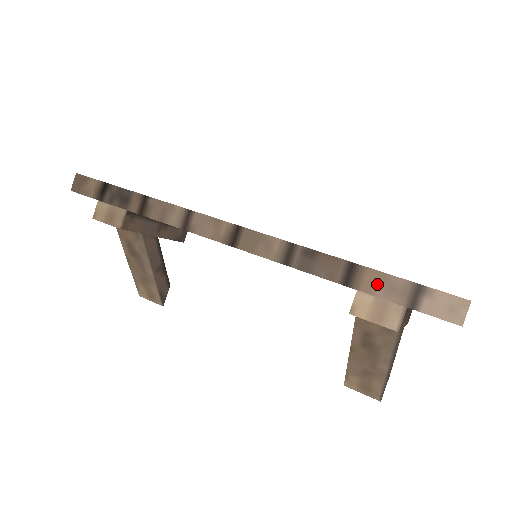
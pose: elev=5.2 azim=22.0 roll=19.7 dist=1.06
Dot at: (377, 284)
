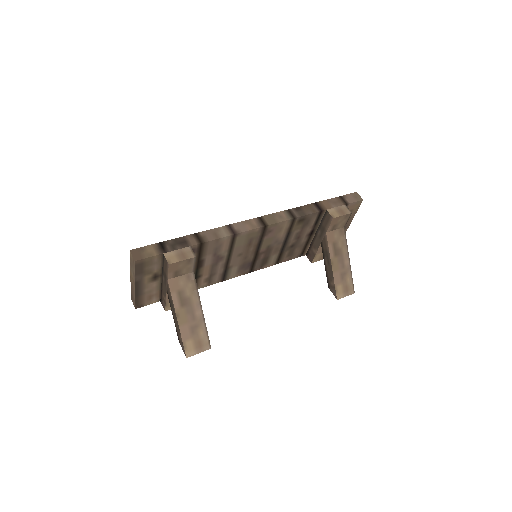
Dot at: (329, 204)
